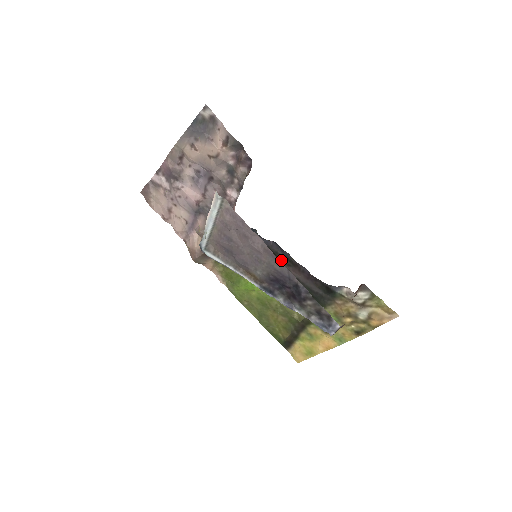
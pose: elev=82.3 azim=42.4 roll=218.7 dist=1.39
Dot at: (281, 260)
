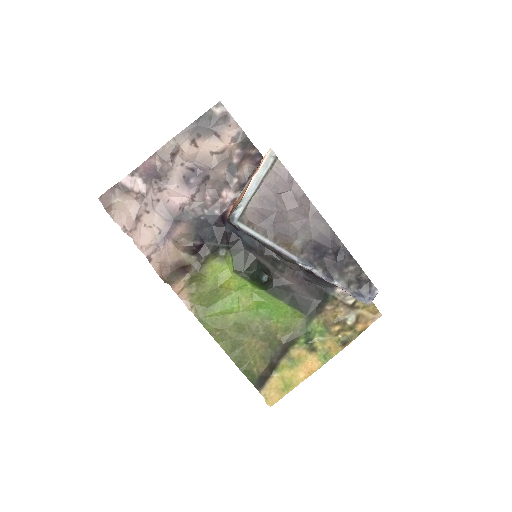
Dot at: (274, 266)
